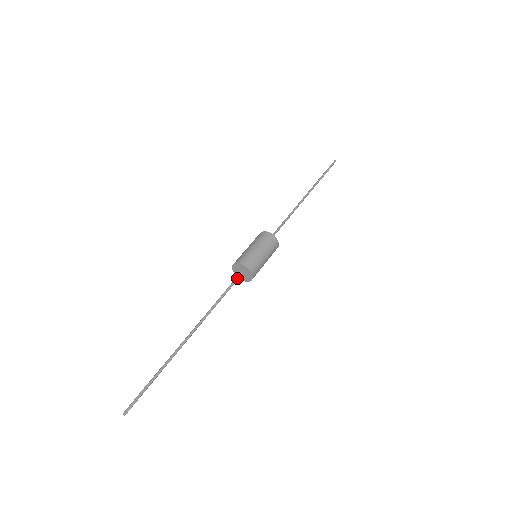
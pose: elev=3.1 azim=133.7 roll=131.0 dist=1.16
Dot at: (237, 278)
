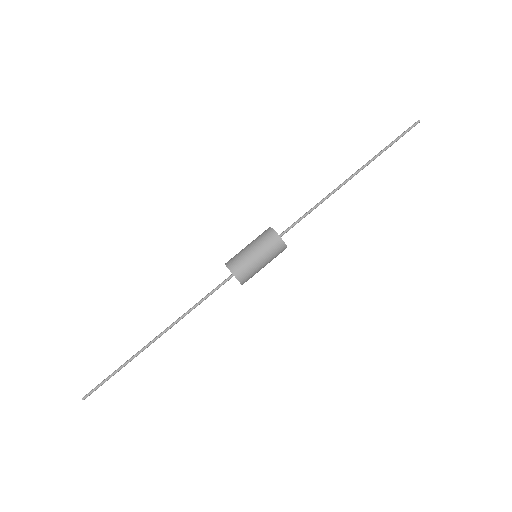
Dot at: (224, 281)
